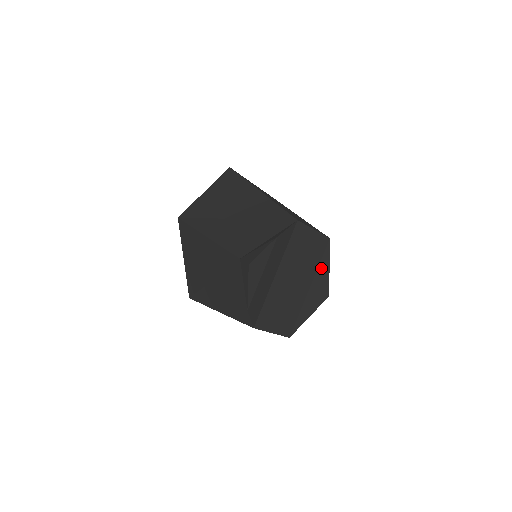
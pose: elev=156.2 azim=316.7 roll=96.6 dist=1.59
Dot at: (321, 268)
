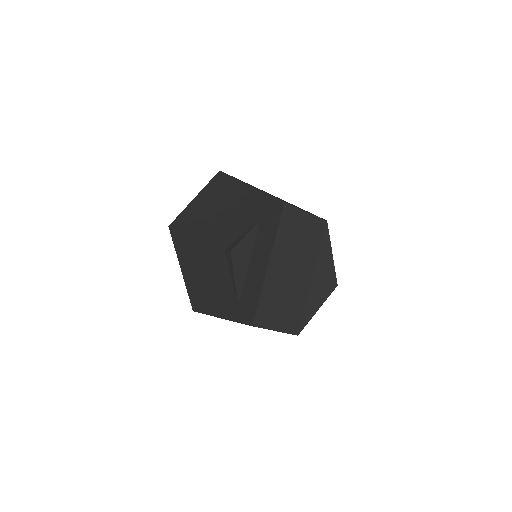
Dot at: (322, 254)
